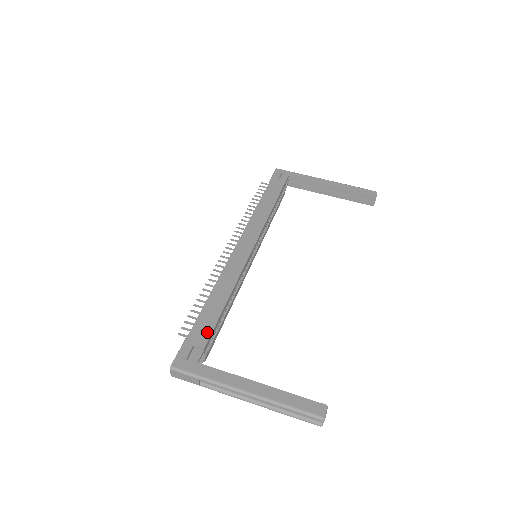
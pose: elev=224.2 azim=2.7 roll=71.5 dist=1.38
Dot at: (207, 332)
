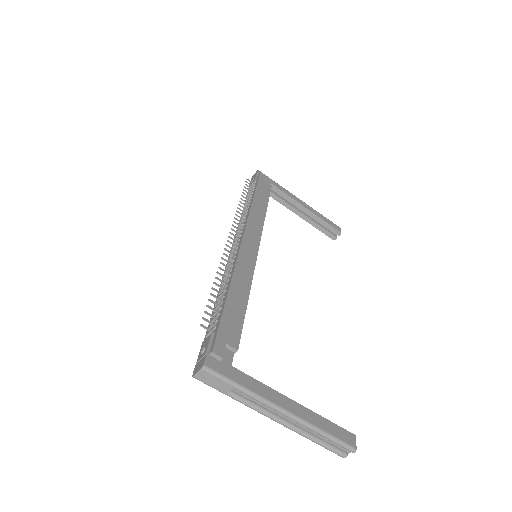
Dot at: (237, 331)
